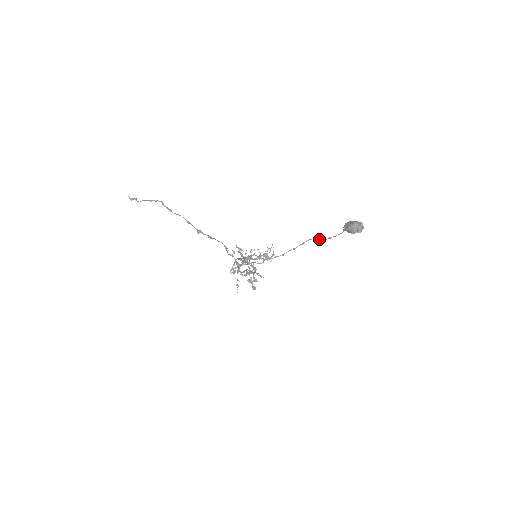
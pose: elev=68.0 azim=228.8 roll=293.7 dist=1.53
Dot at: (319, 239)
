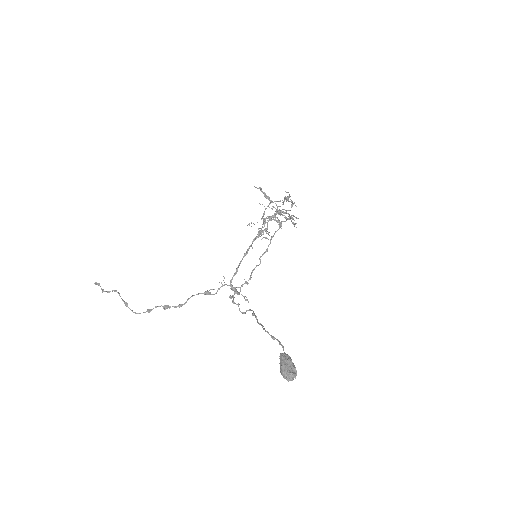
Dot at: occluded
